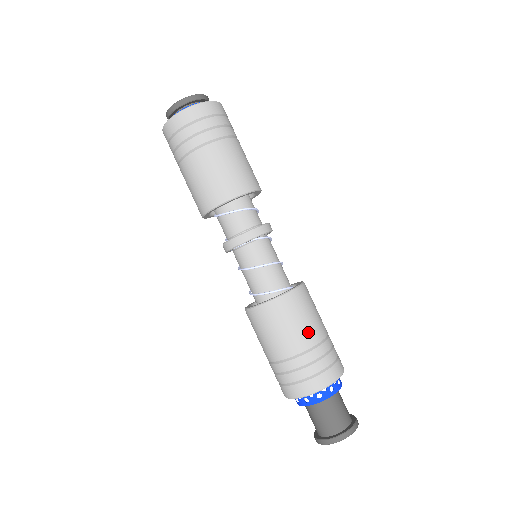
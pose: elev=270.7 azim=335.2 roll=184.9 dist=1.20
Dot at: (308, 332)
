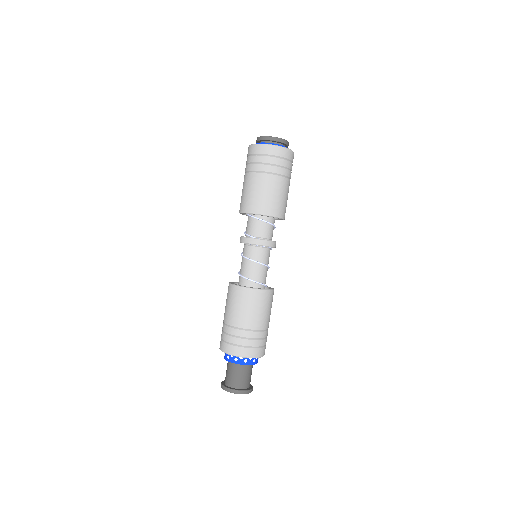
Dot at: occluded
